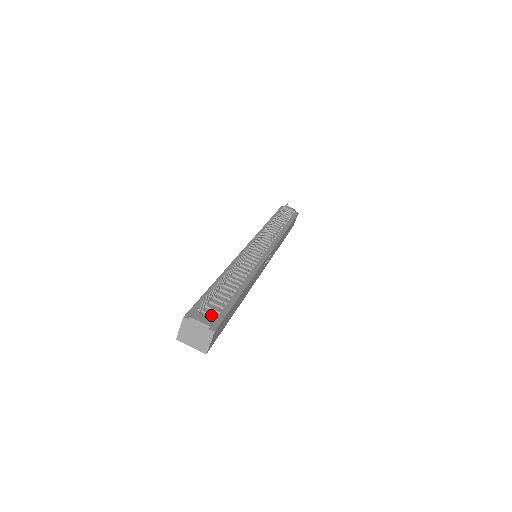
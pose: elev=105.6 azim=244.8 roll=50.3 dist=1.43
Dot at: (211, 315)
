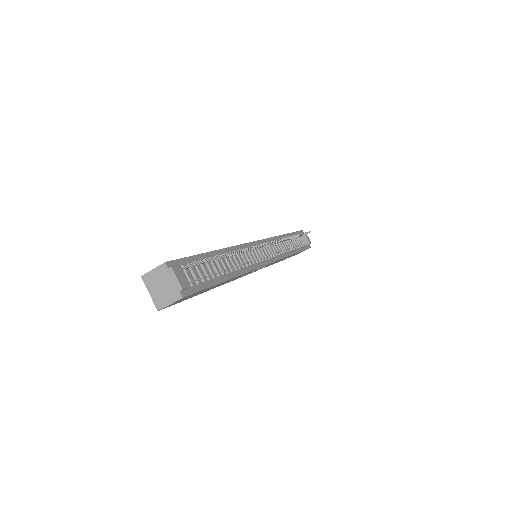
Dot at: (190, 280)
